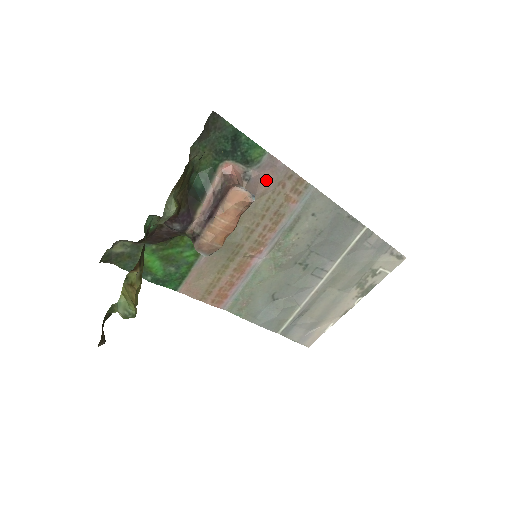
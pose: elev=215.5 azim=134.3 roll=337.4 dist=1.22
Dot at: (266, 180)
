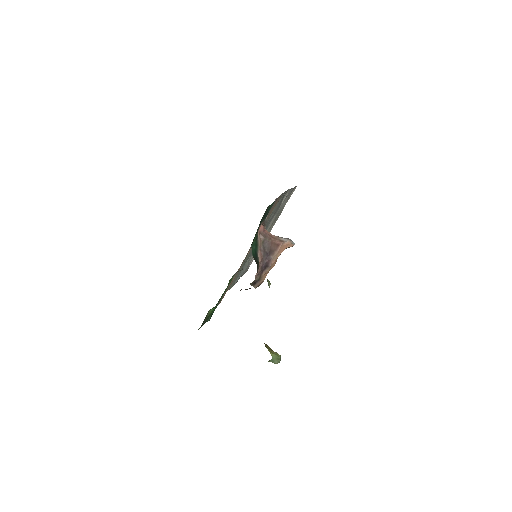
Dot at: (268, 214)
